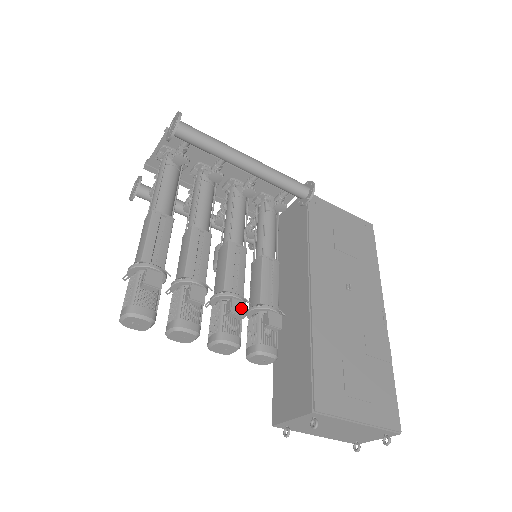
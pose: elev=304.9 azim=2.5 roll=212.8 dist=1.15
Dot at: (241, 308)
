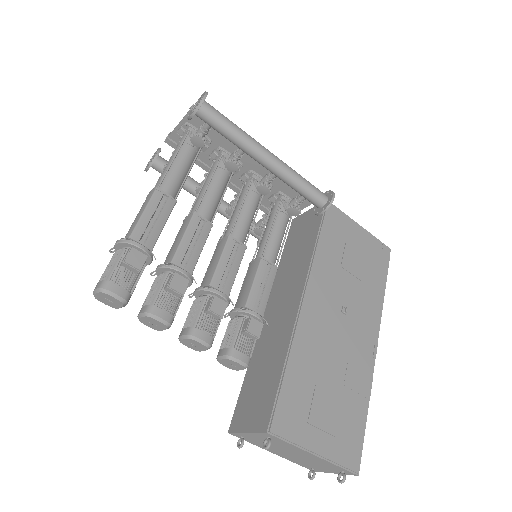
Dot at: (221, 308)
